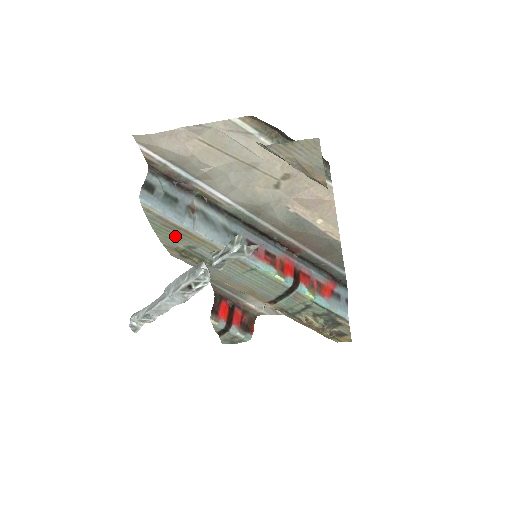
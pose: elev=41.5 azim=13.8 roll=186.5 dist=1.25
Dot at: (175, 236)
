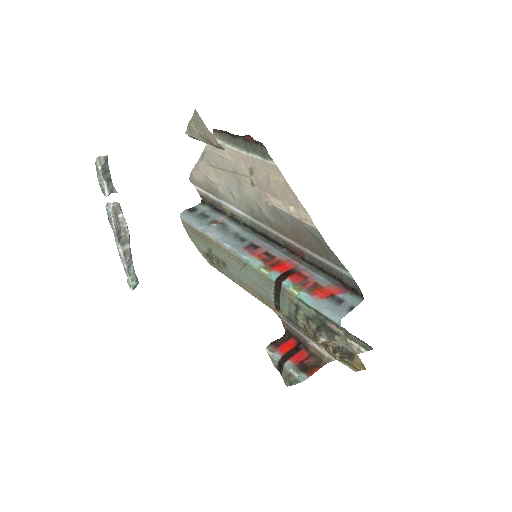
Dot at: (200, 241)
